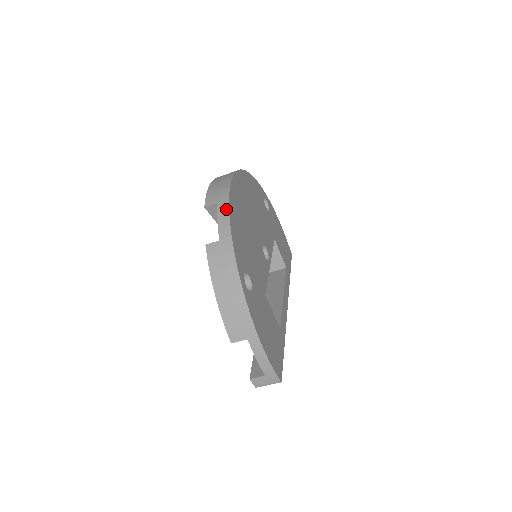
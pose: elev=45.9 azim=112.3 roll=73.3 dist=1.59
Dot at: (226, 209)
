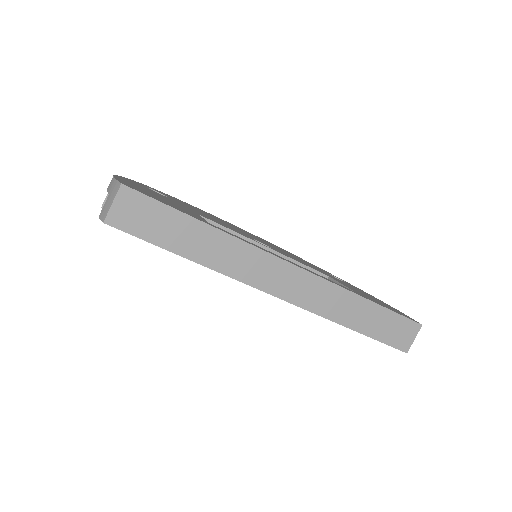
Dot at: occluded
